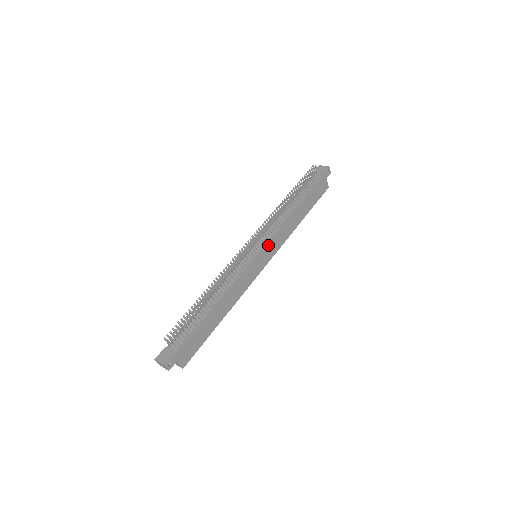
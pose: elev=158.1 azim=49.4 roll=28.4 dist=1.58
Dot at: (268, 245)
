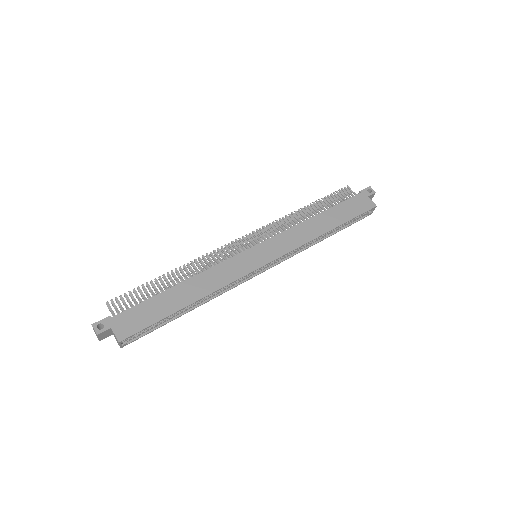
Dot at: (269, 242)
